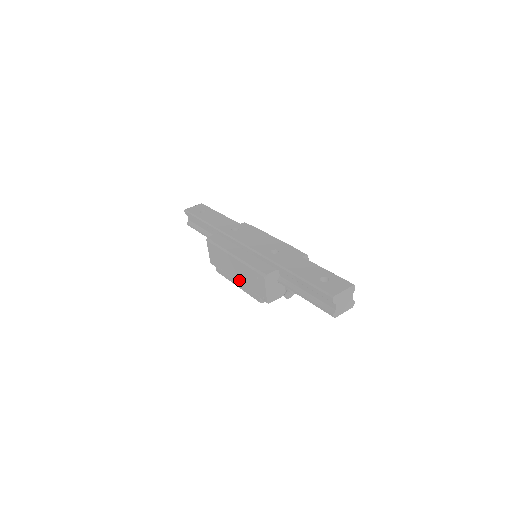
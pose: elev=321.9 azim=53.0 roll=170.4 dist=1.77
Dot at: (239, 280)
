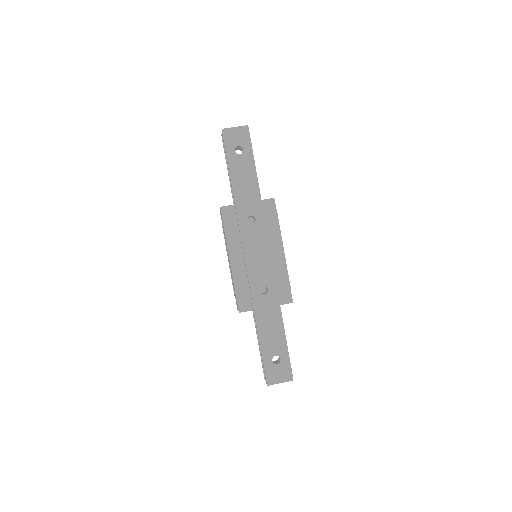
Dot at: occluded
